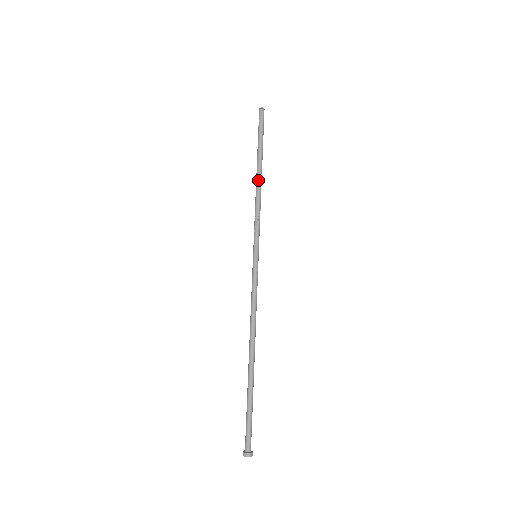
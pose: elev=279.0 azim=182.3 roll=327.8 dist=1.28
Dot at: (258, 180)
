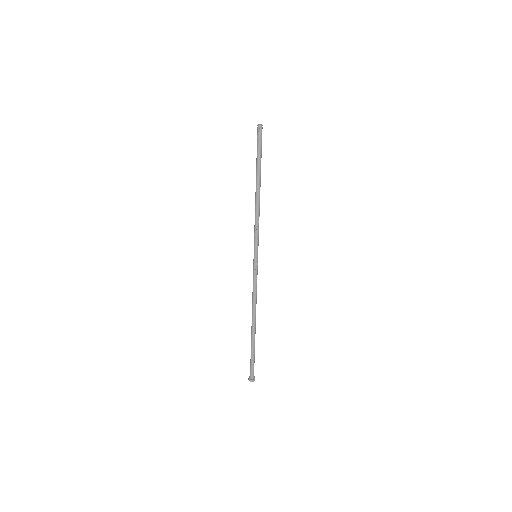
Dot at: (256, 195)
